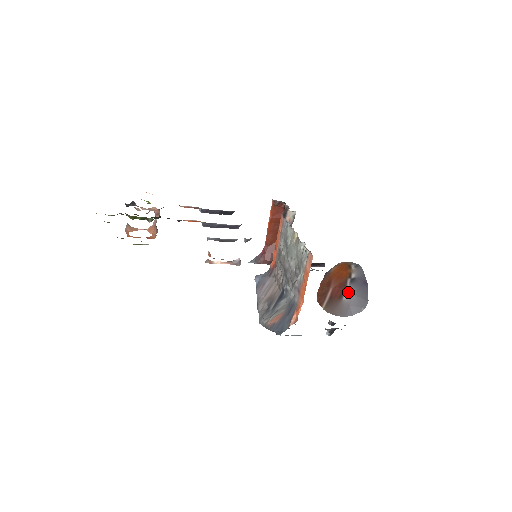
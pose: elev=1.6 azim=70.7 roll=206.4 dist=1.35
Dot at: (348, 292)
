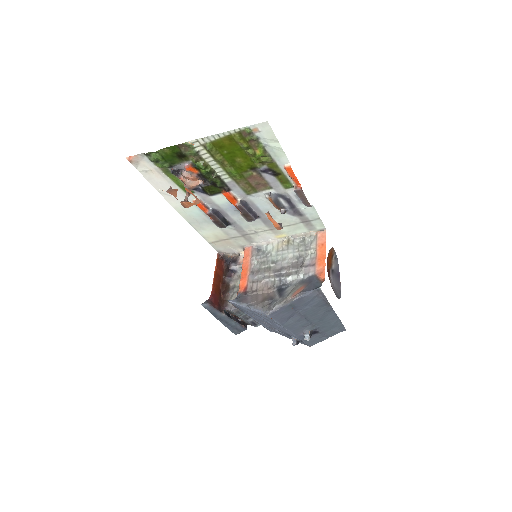
Dot at: (331, 281)
